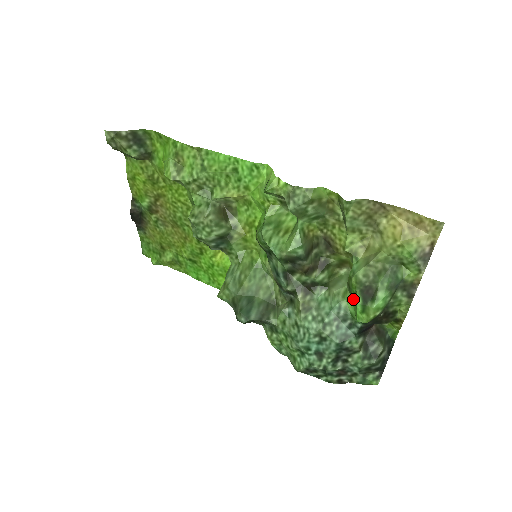
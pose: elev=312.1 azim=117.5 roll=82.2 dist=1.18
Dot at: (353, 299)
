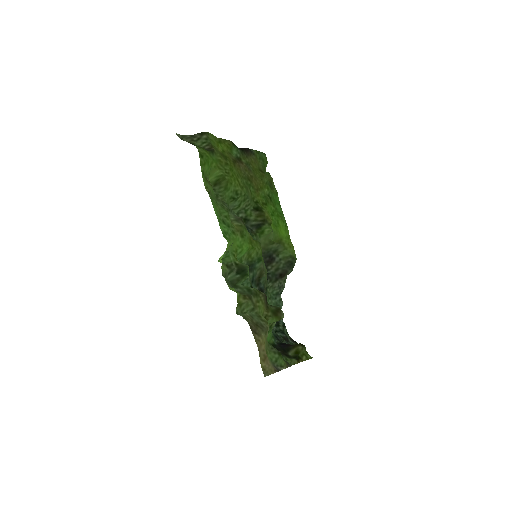
Dot at: (268, 334)
